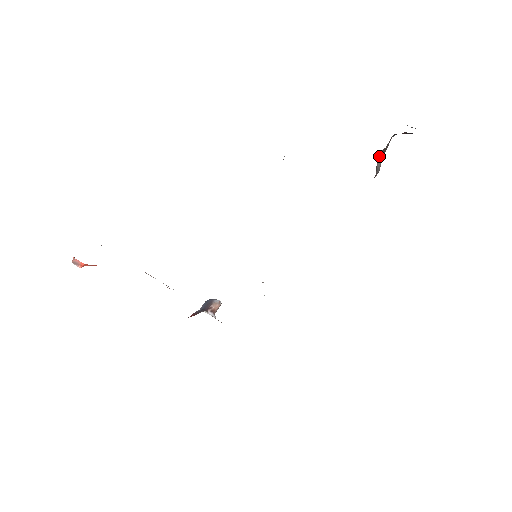
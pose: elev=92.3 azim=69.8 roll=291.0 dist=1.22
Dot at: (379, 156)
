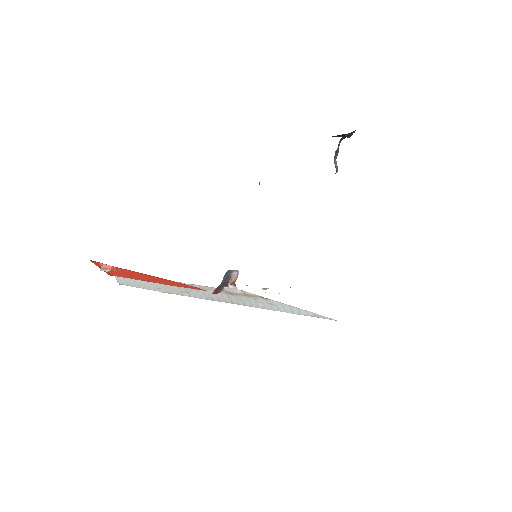
Dot at: (334, 156)
